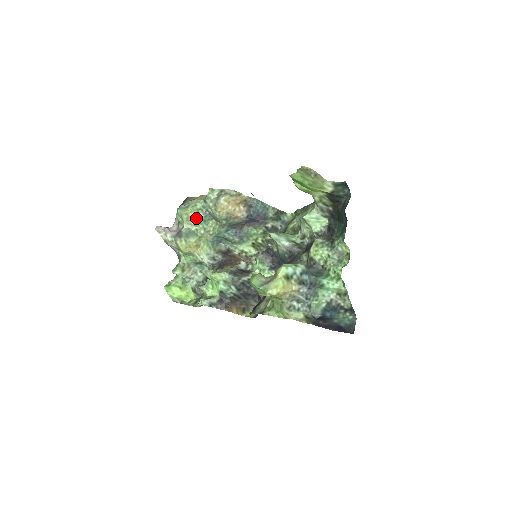
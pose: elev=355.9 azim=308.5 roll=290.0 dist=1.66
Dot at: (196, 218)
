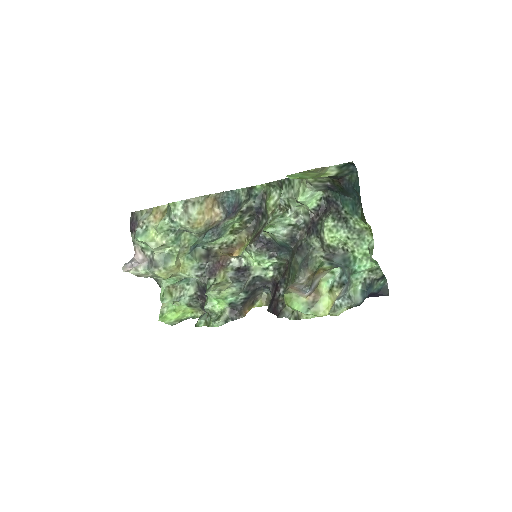
Dot at: (167, 241)
